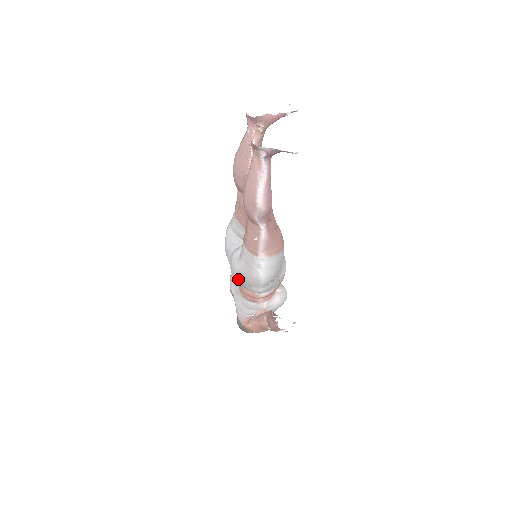
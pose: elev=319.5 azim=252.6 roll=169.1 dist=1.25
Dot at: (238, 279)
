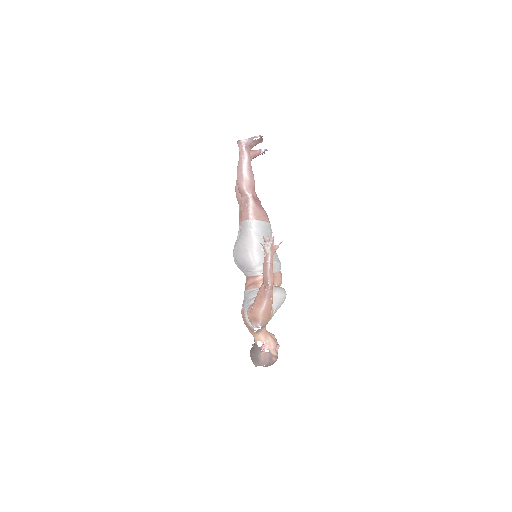
Dot at: (239, 252)
